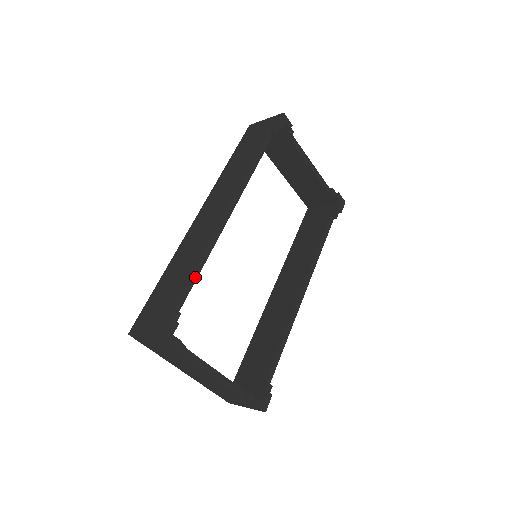
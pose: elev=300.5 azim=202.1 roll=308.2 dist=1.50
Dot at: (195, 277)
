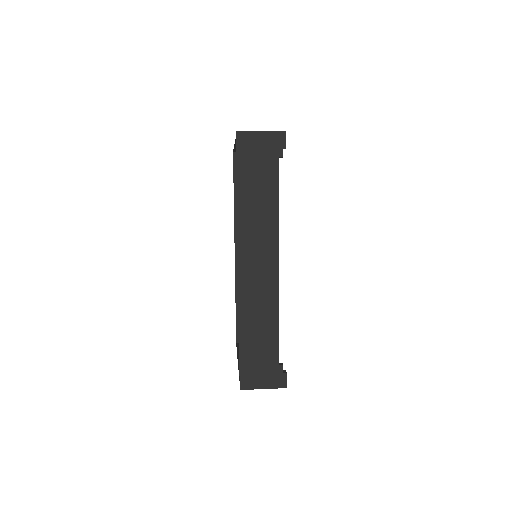
Dot at: (278, 332)
